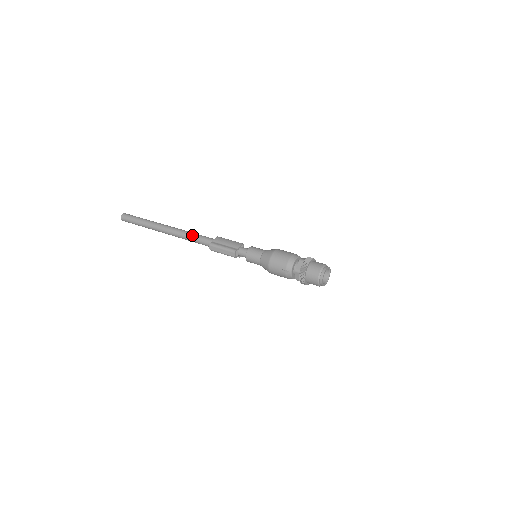
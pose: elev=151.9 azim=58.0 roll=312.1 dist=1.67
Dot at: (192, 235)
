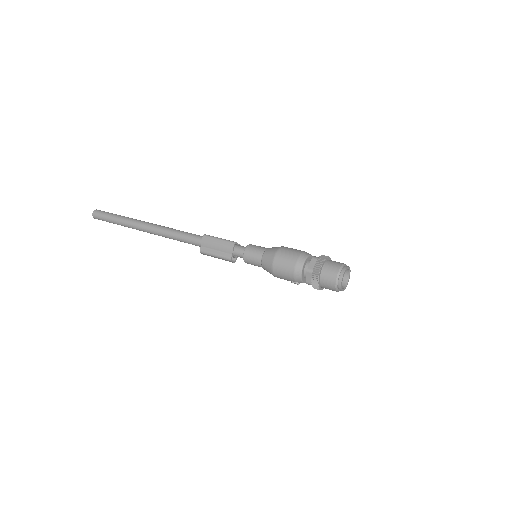
Dot at: (176, 237)
